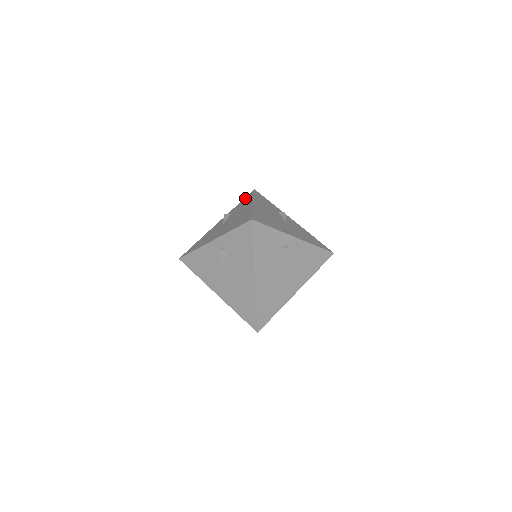
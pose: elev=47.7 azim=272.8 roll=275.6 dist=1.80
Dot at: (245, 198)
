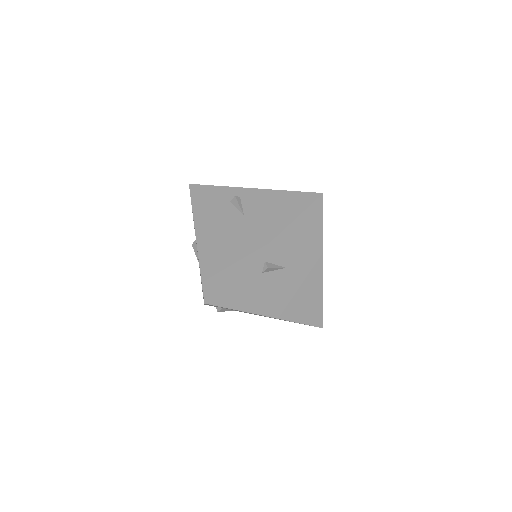
Dot at: occluded
